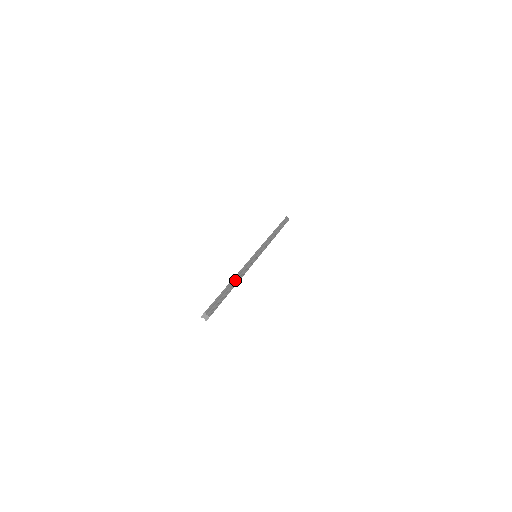
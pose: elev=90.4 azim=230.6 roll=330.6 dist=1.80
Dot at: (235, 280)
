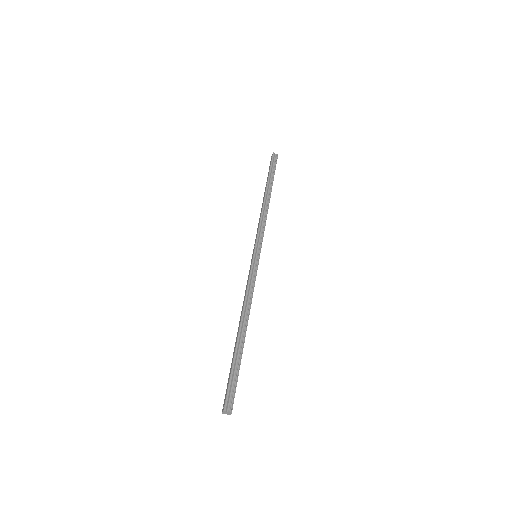
Dot at: (243, 323)
